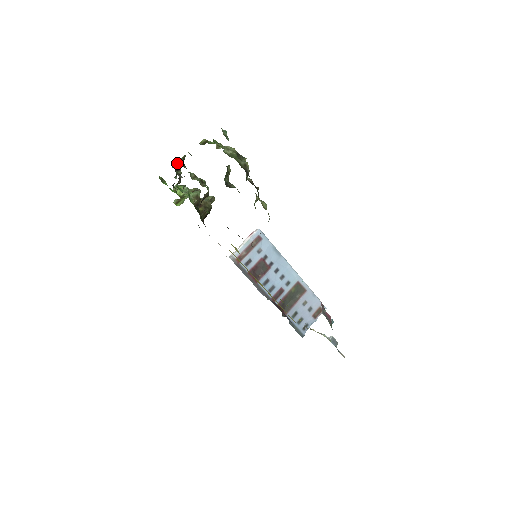
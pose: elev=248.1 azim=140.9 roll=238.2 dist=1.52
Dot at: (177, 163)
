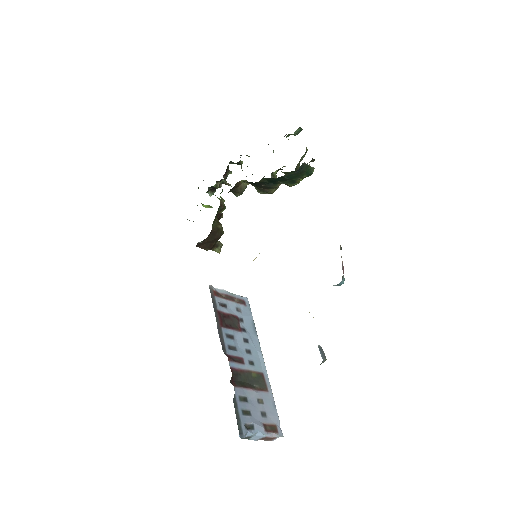
Dot at: (228, 171)
